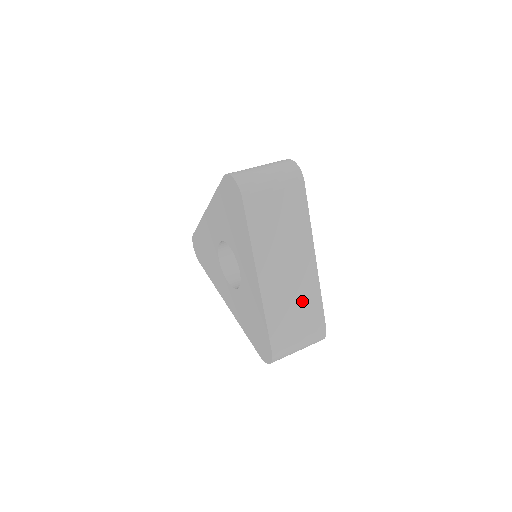
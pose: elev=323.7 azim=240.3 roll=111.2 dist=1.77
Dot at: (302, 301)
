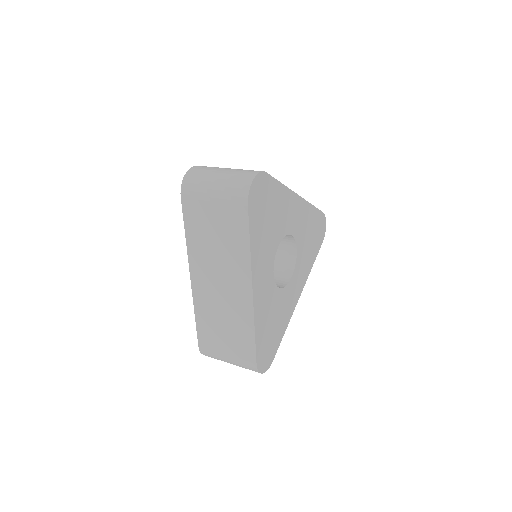
Dot at: (233, 322)
